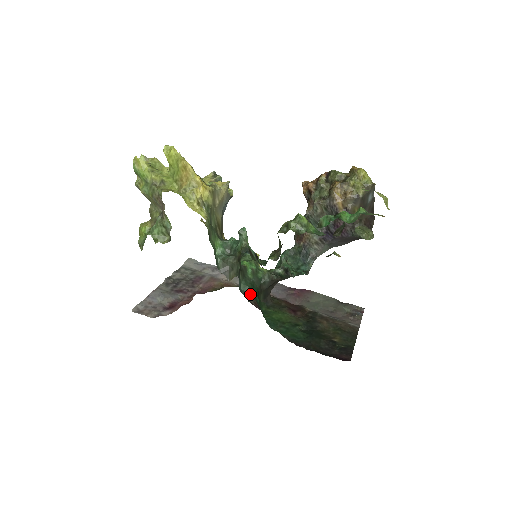
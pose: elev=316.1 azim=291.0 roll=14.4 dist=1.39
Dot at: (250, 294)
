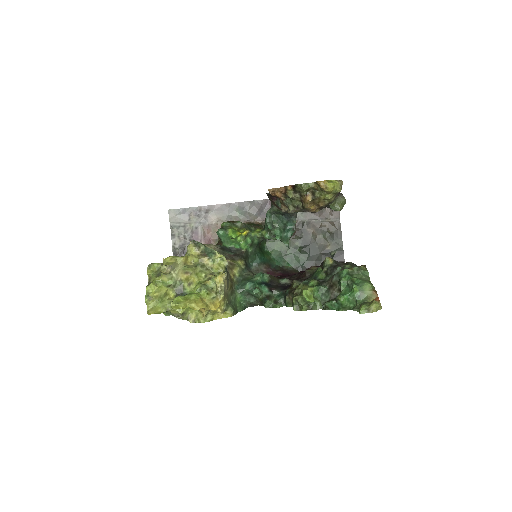
Dot at: (259, 264)
